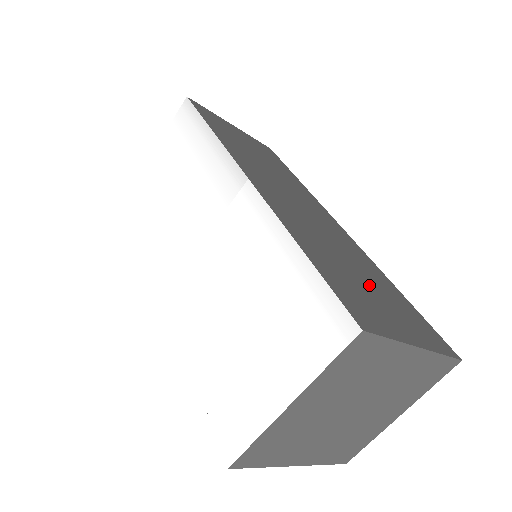
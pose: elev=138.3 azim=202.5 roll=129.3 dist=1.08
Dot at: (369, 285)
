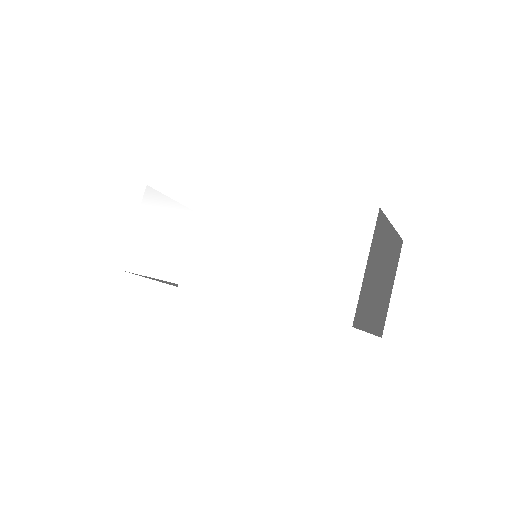
Dot at: occluded
